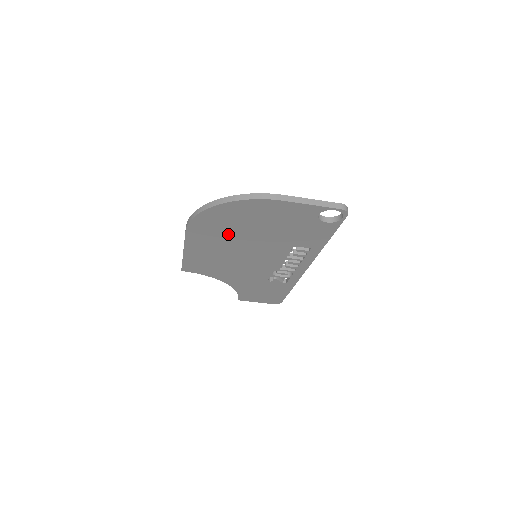
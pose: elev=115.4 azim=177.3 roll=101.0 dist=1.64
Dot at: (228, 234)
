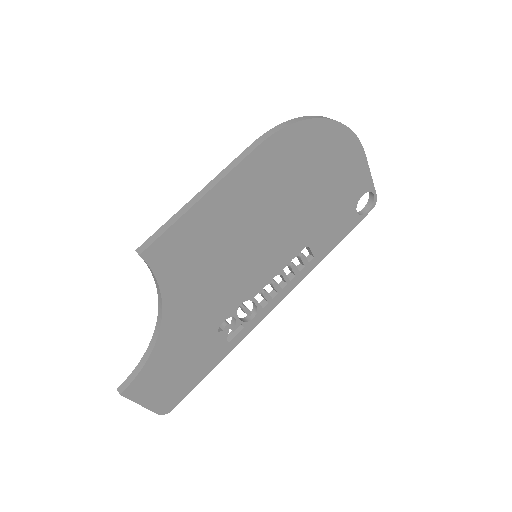
Dot at: (285, 183)
